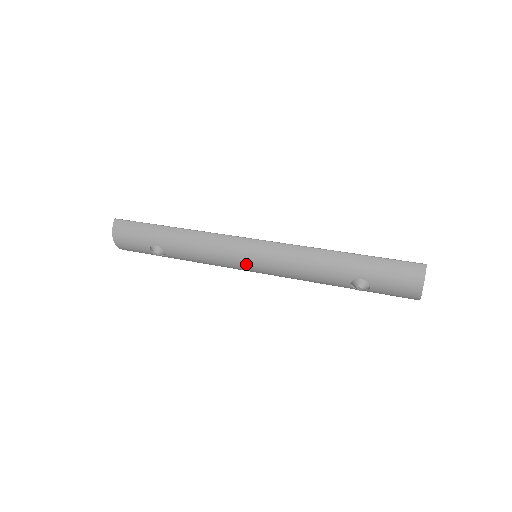
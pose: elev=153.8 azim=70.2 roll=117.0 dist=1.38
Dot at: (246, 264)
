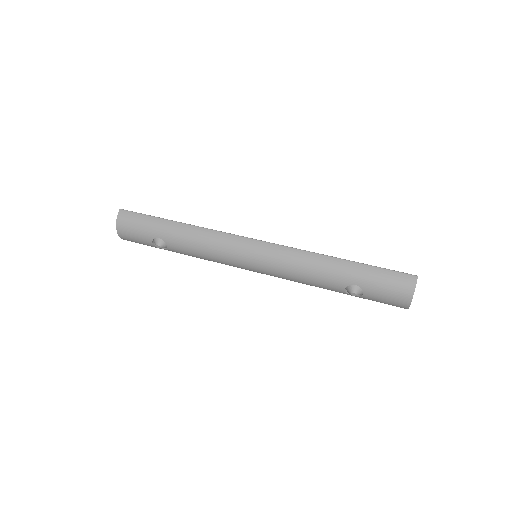
Dot at: (246, 263)
